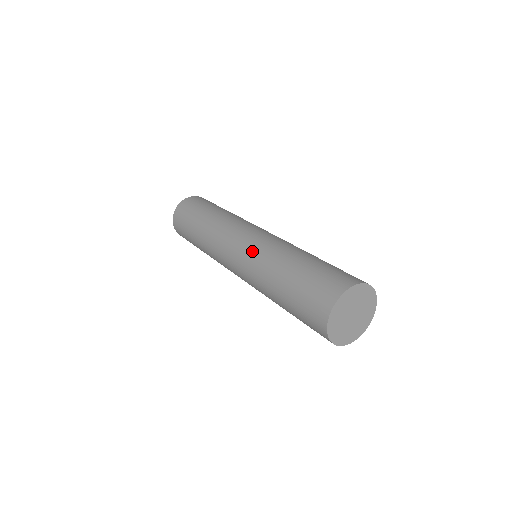
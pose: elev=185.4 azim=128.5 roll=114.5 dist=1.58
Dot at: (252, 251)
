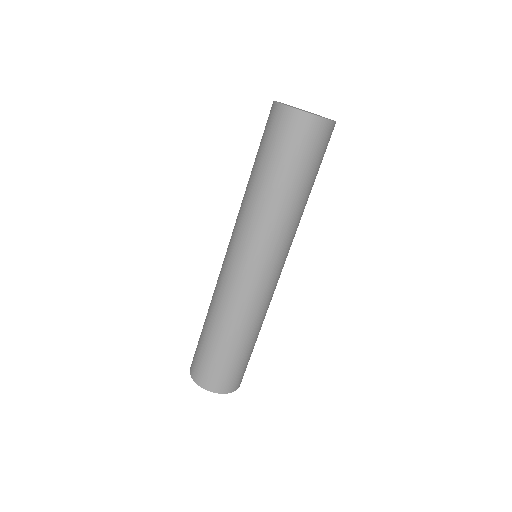
Dot at: occluded
